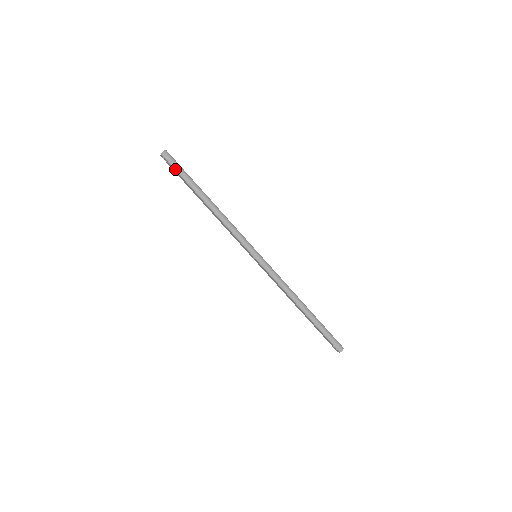
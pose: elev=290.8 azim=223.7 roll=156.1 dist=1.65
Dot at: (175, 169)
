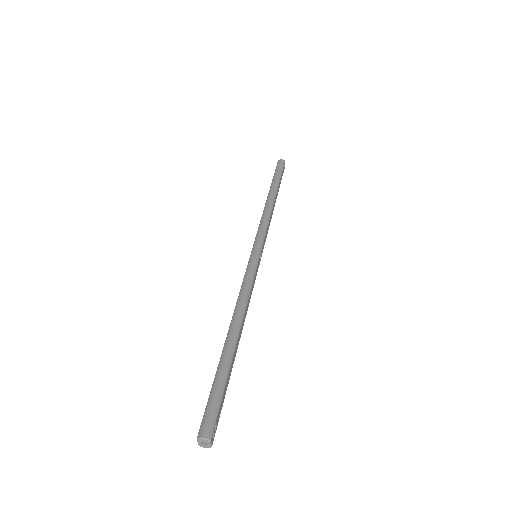
Dot at: (276, 170)
